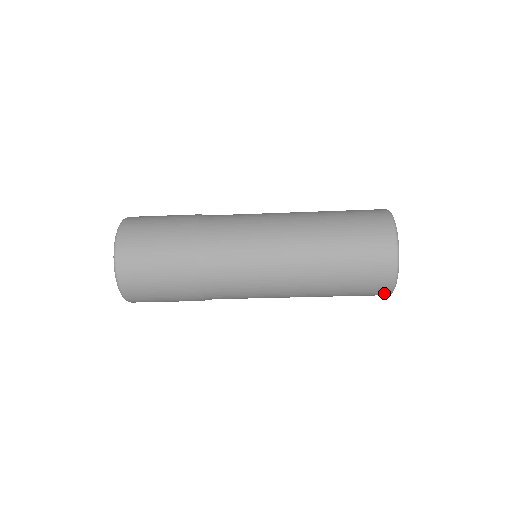
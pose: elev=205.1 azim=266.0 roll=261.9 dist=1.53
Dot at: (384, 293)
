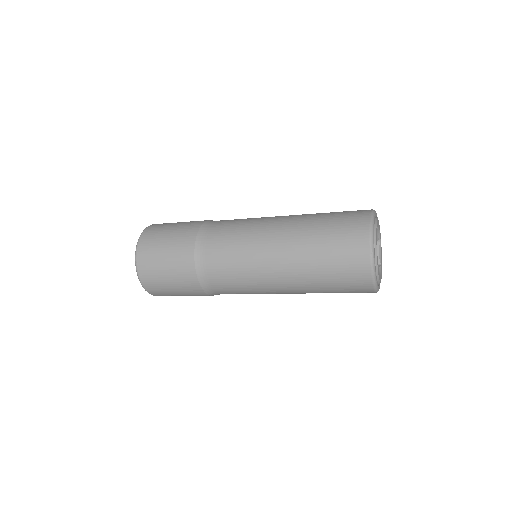
Dot at: occluded
